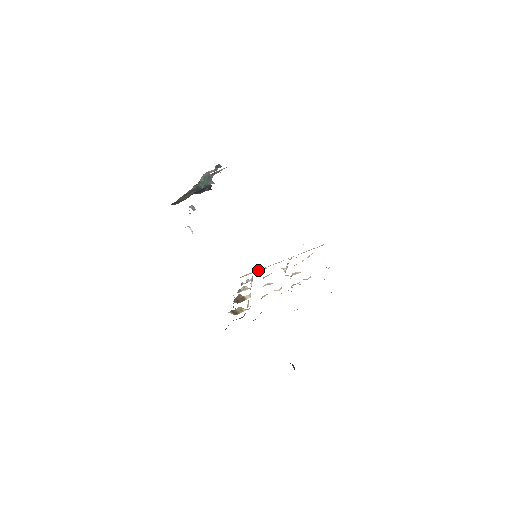
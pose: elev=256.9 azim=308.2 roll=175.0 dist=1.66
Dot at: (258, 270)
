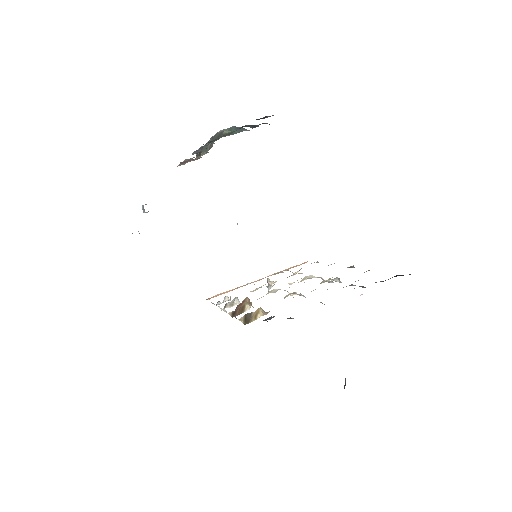
Dot at: (231, 290)
